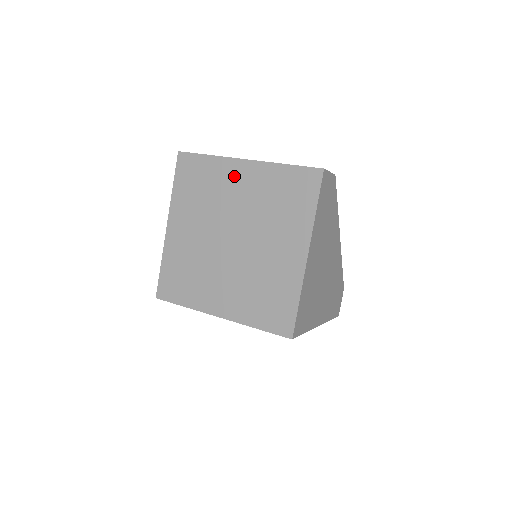
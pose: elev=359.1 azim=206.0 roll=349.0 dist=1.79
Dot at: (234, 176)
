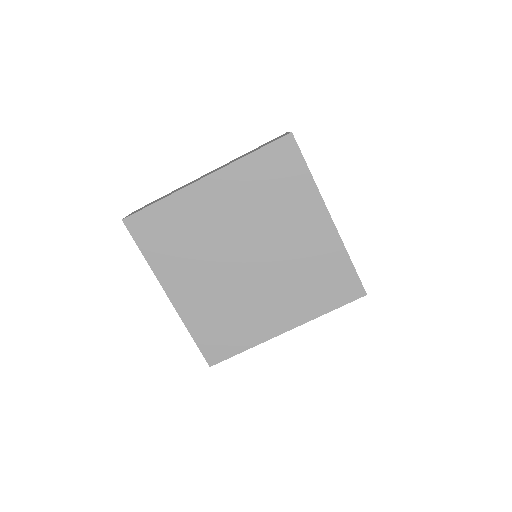
Dot at: (205, 201)
